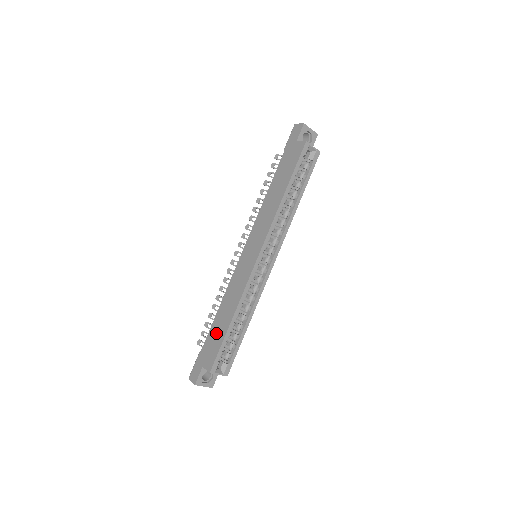
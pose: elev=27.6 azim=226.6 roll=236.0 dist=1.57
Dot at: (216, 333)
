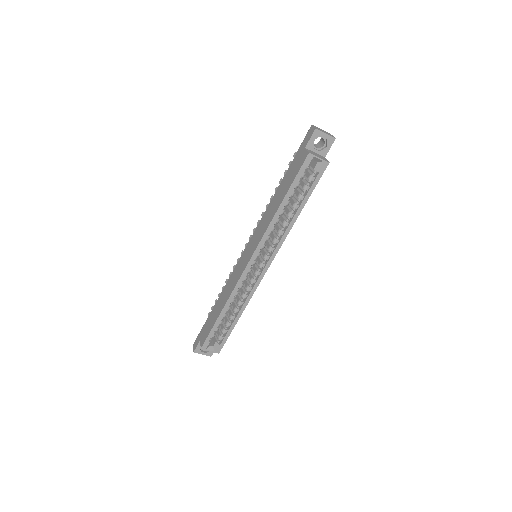
Dot at: (212, 316)
